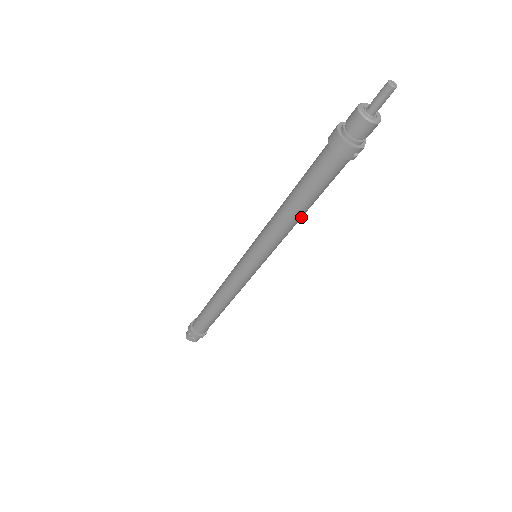
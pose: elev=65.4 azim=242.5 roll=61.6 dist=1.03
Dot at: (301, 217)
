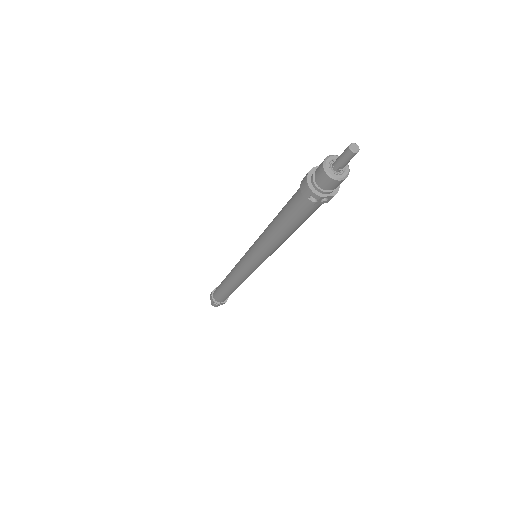
Dot at: (279, 238)
